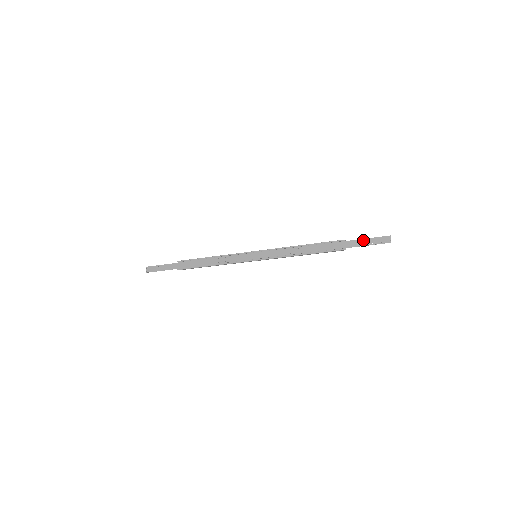
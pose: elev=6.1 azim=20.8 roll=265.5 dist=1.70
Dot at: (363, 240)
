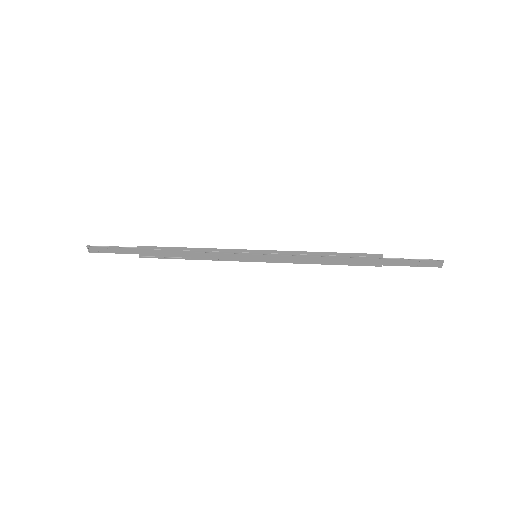
Dot at: (407, 261)
